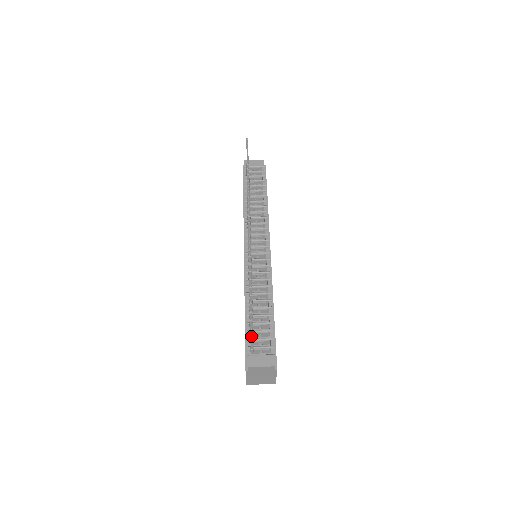
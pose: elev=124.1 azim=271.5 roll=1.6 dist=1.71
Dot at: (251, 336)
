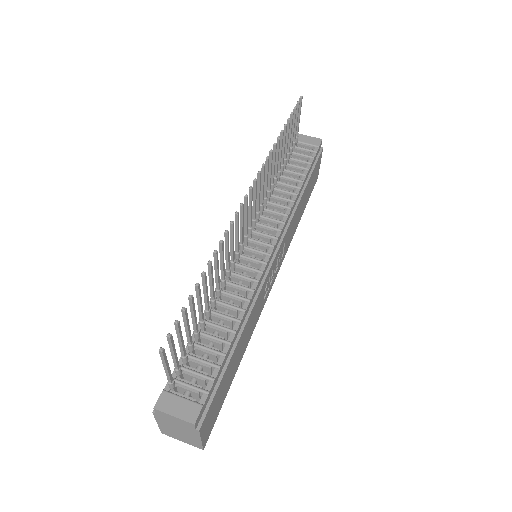
Dot at: (163, 361)
